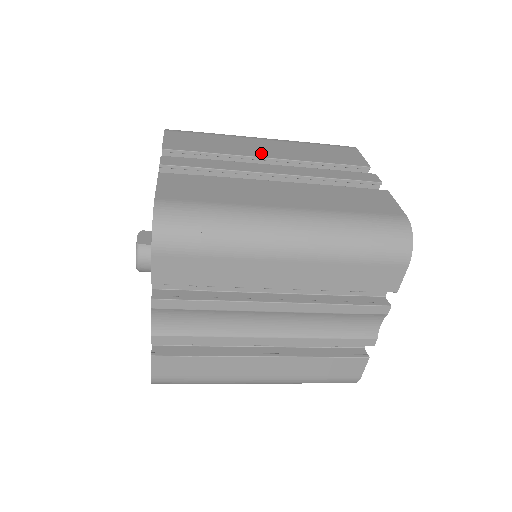
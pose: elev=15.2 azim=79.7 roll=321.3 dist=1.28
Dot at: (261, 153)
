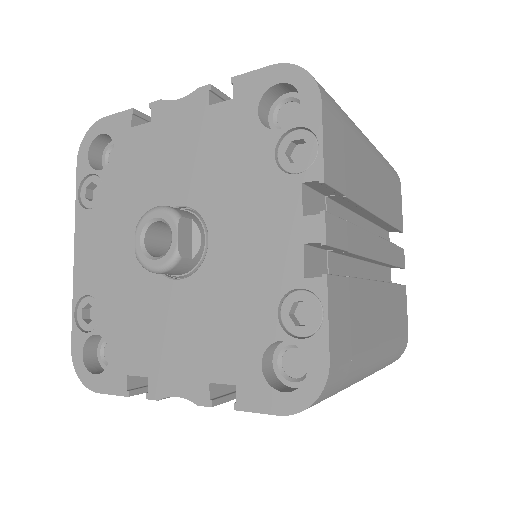
Dot at: (372, 200)
